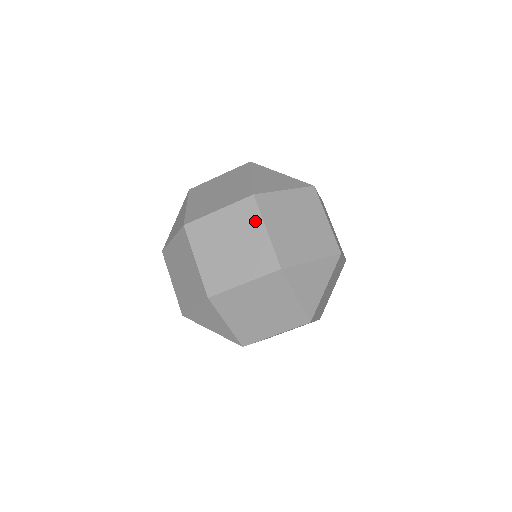
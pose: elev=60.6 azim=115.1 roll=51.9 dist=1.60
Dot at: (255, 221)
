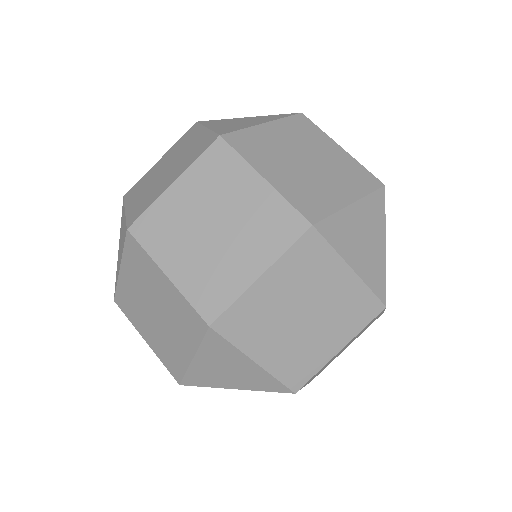
Dot at: (238, 172)
